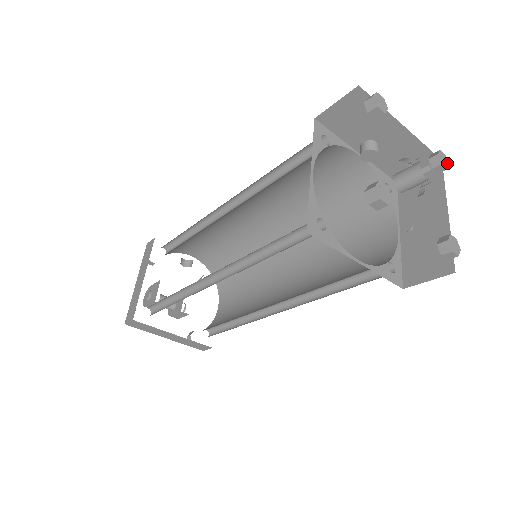
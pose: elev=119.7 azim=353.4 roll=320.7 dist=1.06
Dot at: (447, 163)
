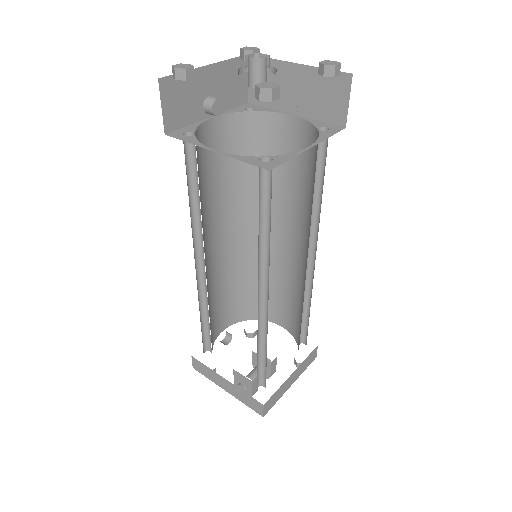
Dot at: (254, 48)
